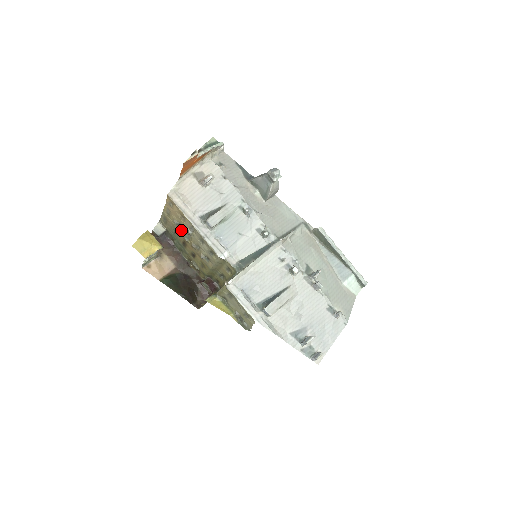
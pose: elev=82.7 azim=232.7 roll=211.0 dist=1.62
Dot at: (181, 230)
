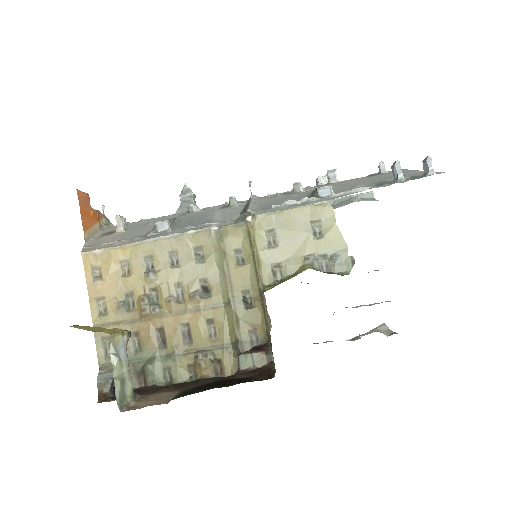
Dot at: (138, 304)
